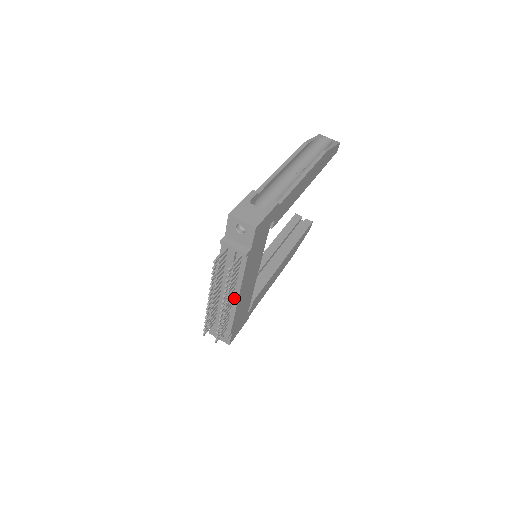
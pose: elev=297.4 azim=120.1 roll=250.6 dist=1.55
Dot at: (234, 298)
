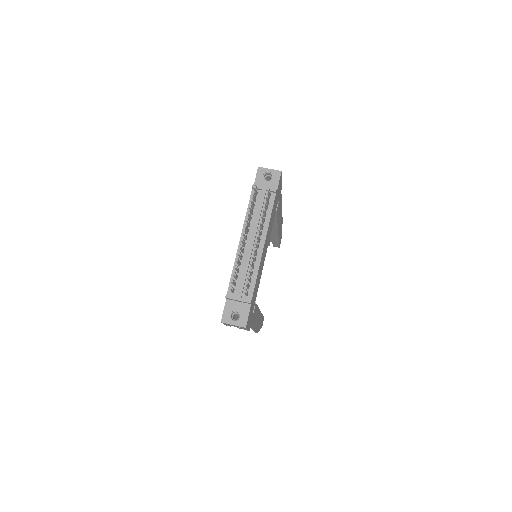
Dot at: (259, 248)
